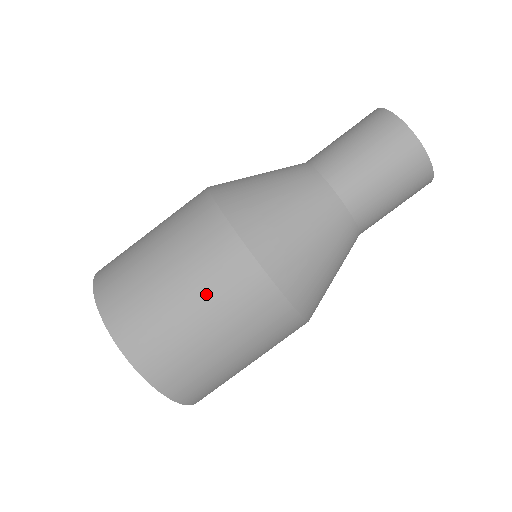
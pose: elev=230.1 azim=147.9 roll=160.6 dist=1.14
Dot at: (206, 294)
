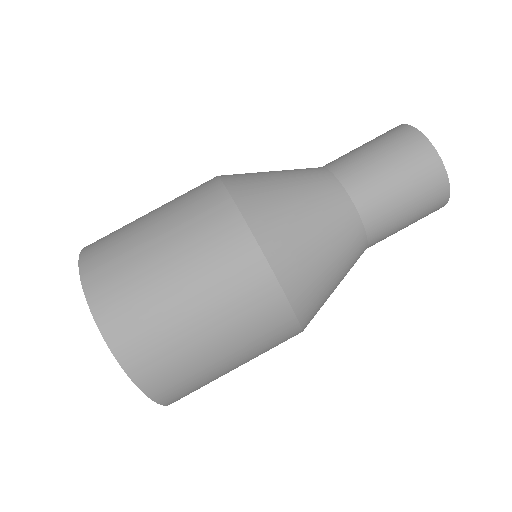
Dot at: (235, 336)
